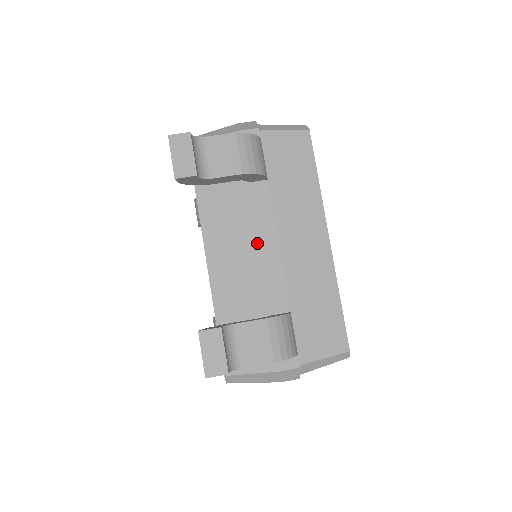
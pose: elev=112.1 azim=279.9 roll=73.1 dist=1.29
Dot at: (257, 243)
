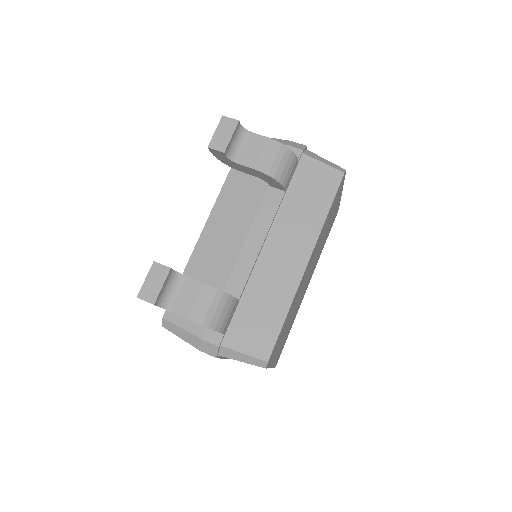
Dot at: (247, 233)
